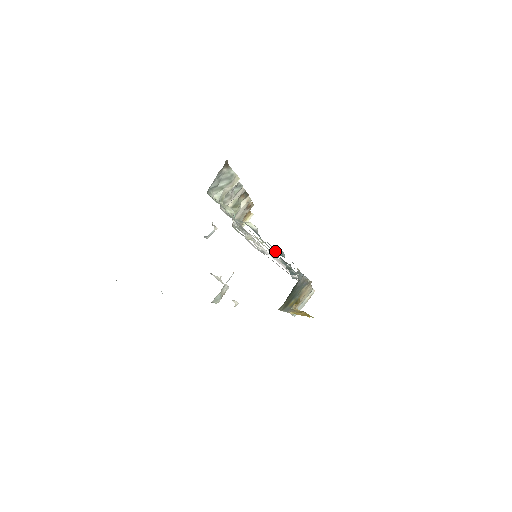
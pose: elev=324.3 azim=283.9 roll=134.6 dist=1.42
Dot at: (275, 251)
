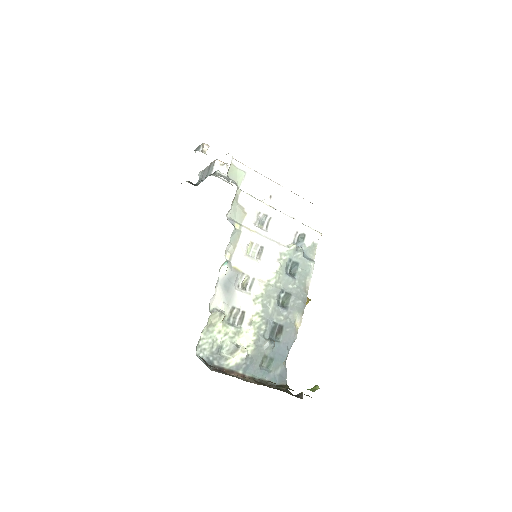
Dot at: (264, 362)
